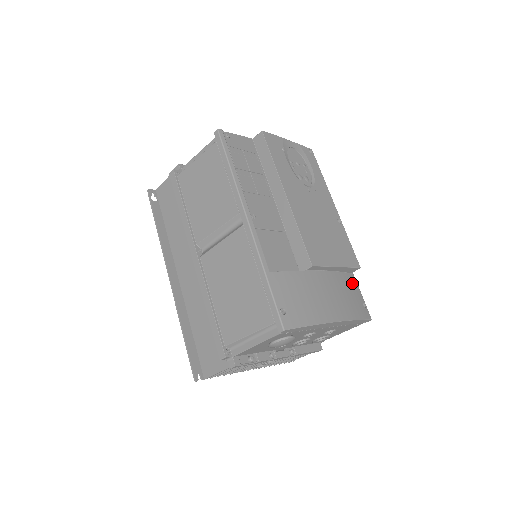
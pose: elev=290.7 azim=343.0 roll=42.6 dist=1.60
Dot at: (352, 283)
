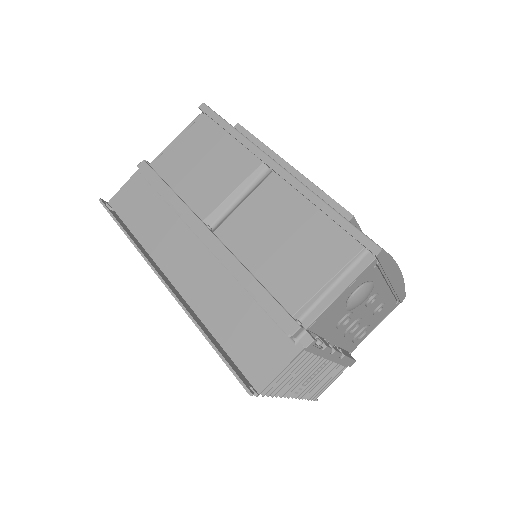
Dot at: occluded
